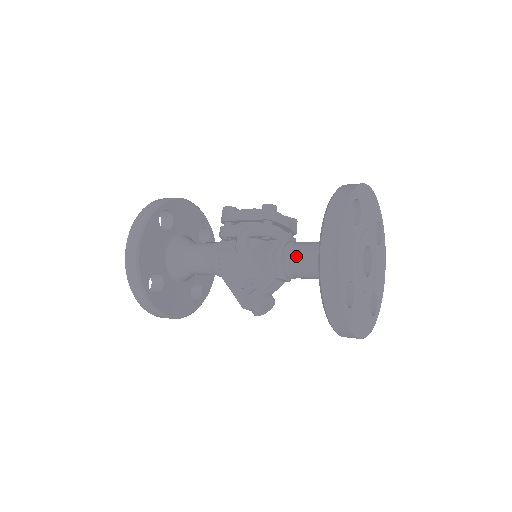
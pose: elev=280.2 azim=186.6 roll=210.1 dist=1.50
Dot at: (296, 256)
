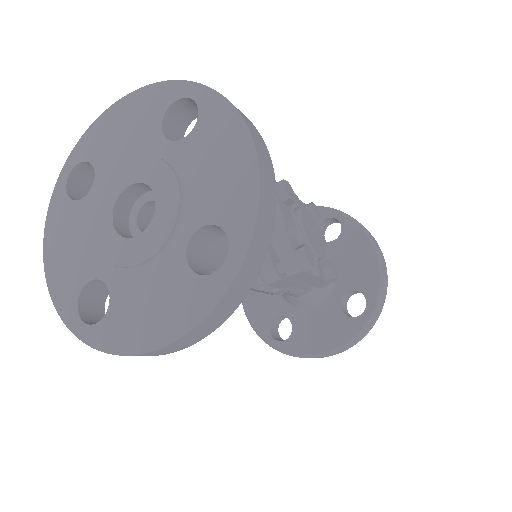
Dot at: occluded
